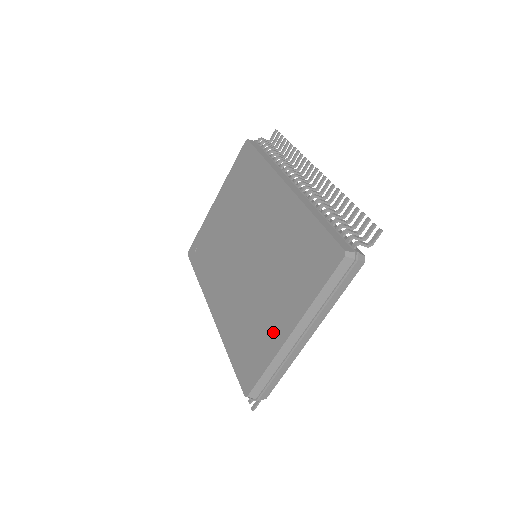
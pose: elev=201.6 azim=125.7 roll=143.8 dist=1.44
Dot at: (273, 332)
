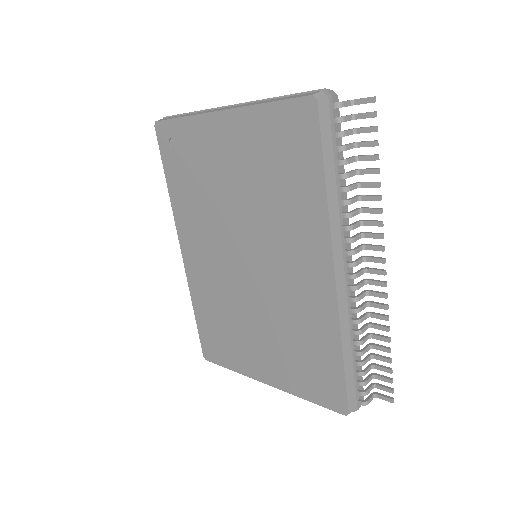
Dot at: (248, 361)
